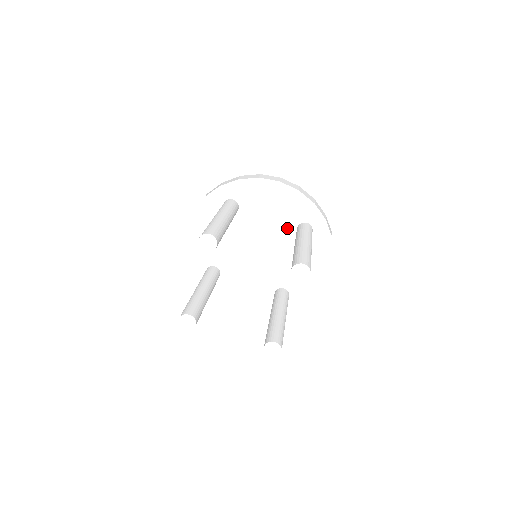
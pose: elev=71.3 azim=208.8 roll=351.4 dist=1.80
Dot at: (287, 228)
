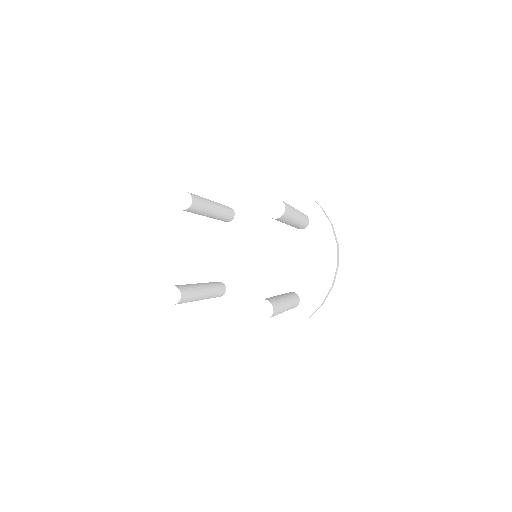
Dot at: (284, 224)
